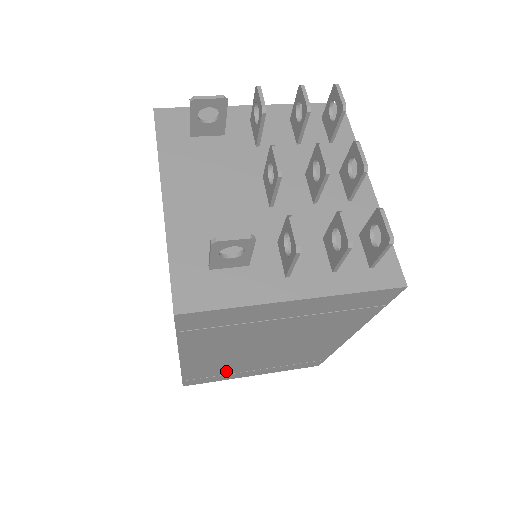
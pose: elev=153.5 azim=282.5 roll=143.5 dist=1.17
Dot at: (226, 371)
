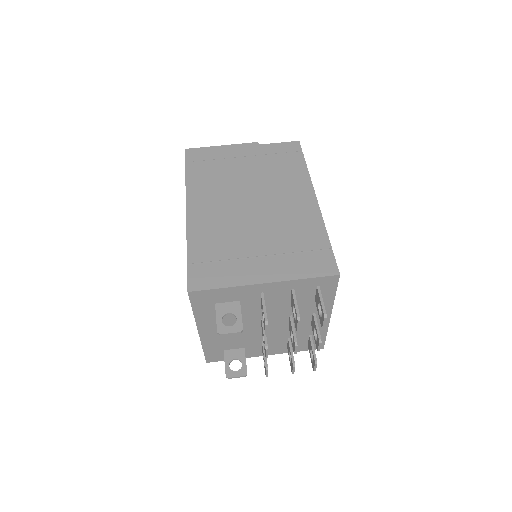
Dot at: occluded
